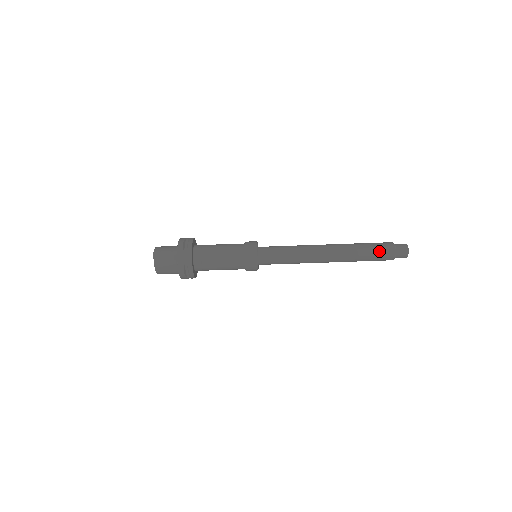
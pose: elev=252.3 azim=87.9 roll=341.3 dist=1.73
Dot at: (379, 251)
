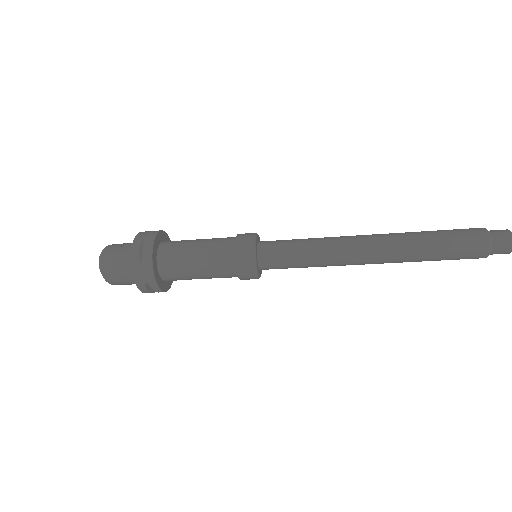
Dot at: (460, 250)
